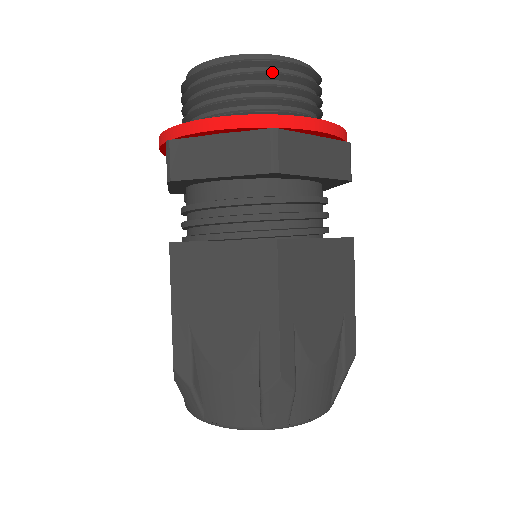
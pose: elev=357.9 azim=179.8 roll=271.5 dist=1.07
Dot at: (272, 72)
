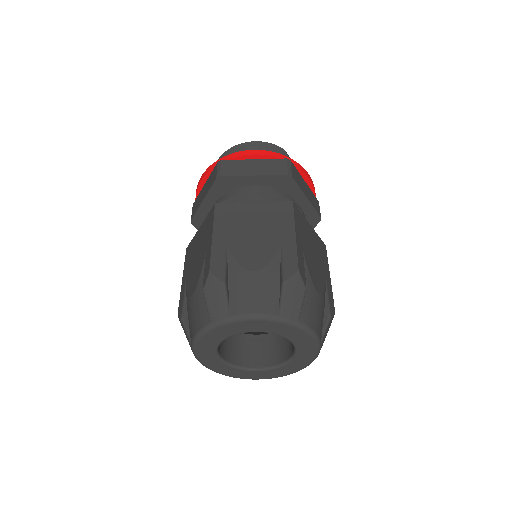
Dot at: (236, 150)
